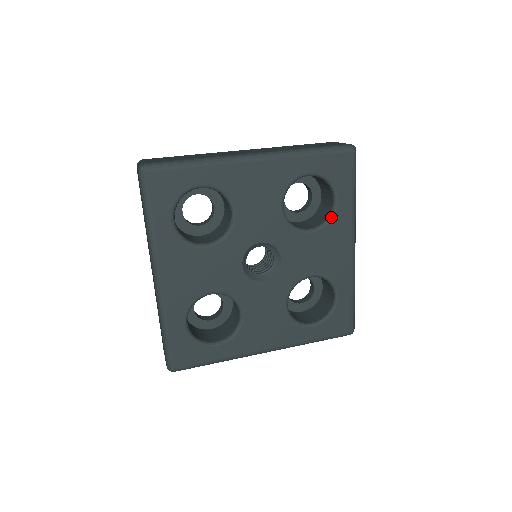
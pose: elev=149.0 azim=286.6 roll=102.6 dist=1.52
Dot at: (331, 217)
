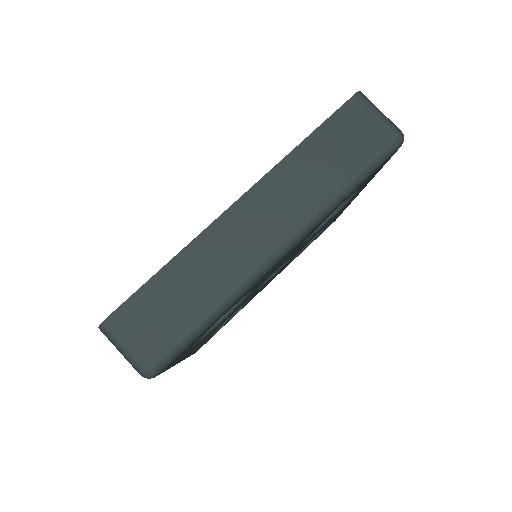
Dot at: (349, 200)
